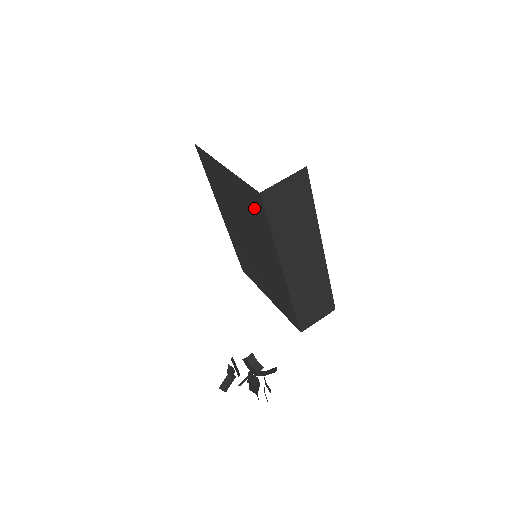
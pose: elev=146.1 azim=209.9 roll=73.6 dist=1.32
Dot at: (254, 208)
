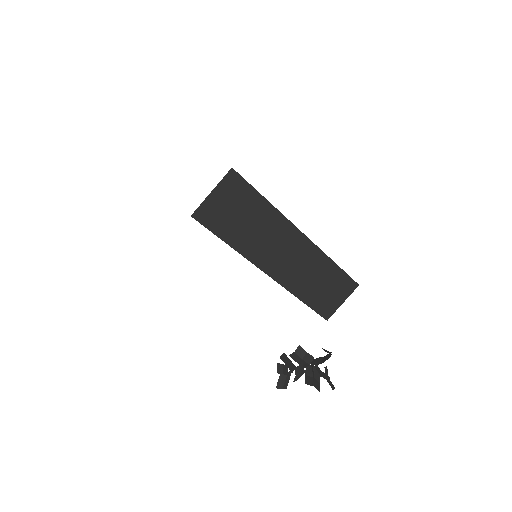
Dot at: occluded
